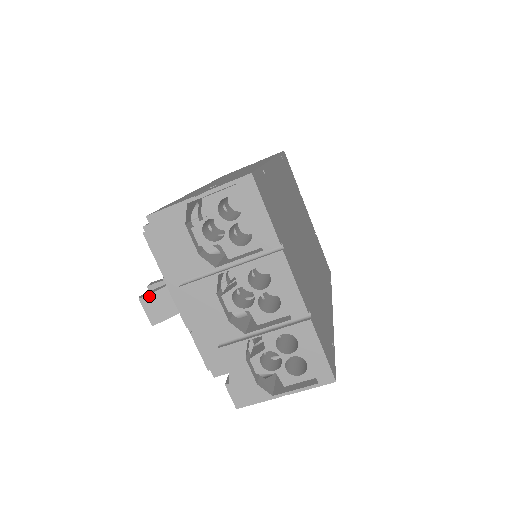
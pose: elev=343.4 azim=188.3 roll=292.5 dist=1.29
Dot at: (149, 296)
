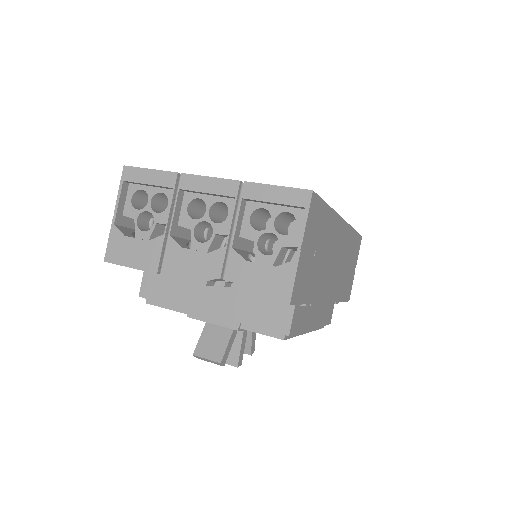
Dot at: (198, 346)
